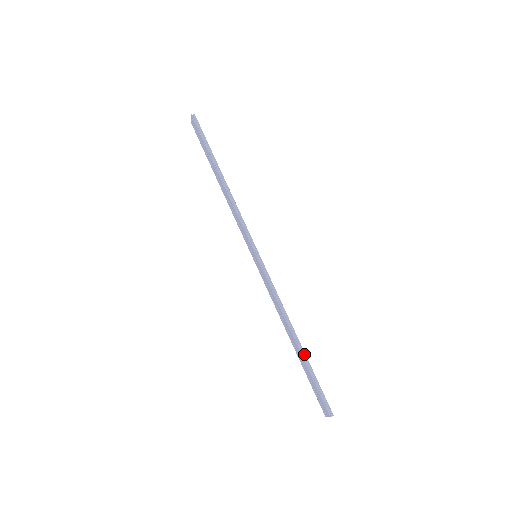
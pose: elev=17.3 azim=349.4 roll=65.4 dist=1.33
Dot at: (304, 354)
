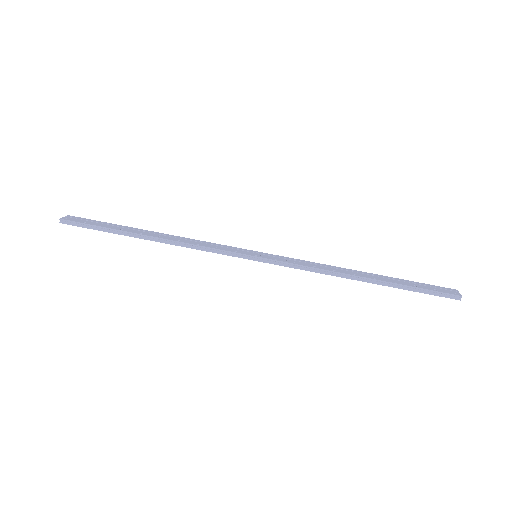
Dot at: (385, 283)
